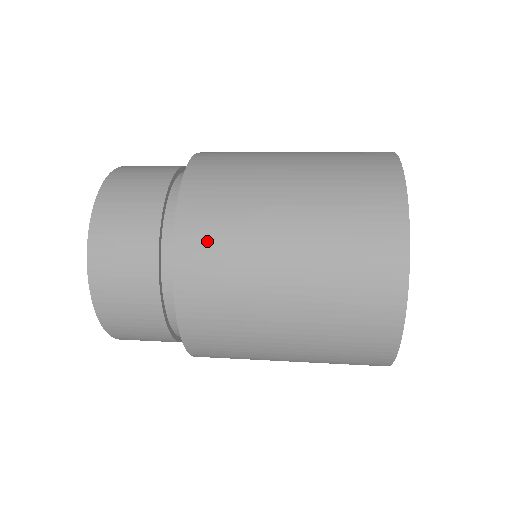
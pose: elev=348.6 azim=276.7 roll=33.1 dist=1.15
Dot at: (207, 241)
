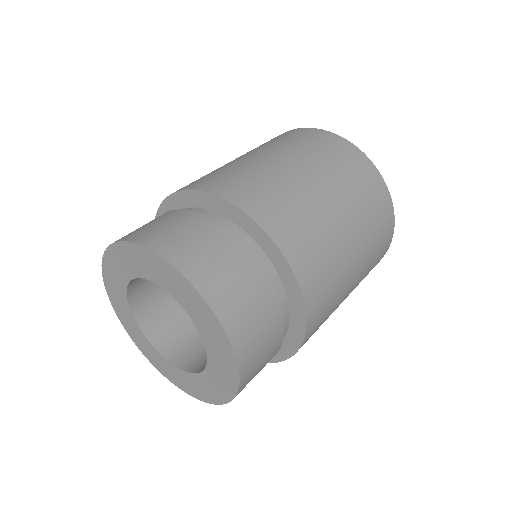
Dot at: (323, 301)
